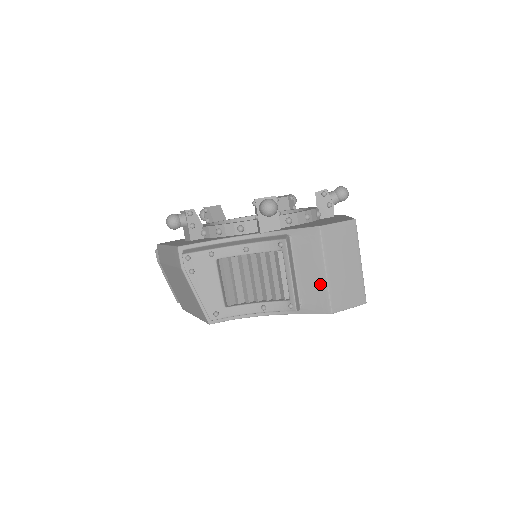
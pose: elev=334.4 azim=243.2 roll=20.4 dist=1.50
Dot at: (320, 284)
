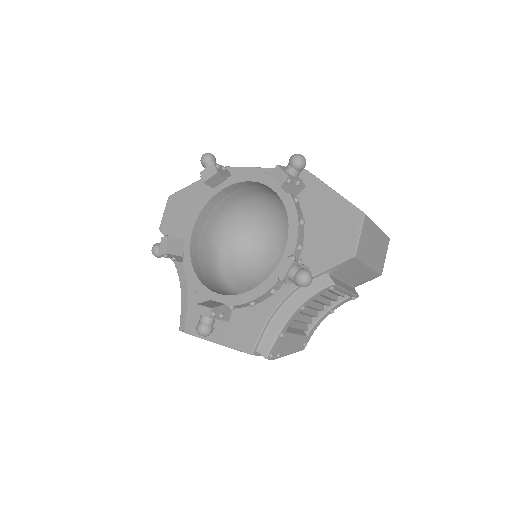
Dot at: (367, 273)
